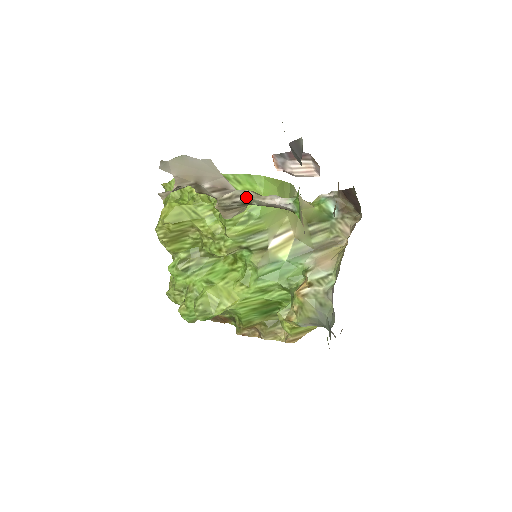
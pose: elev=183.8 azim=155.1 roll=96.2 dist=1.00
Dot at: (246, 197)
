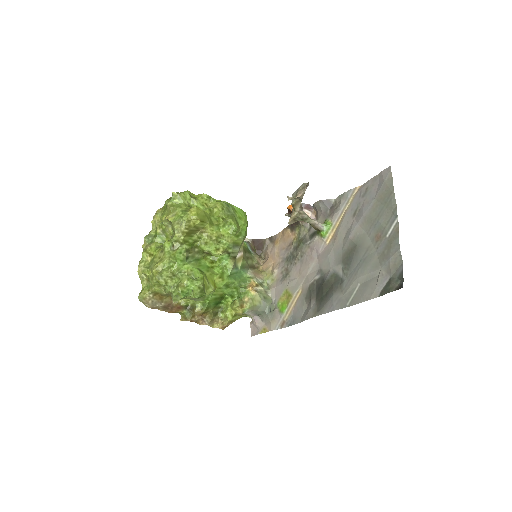
Dot at: (308, 216)
